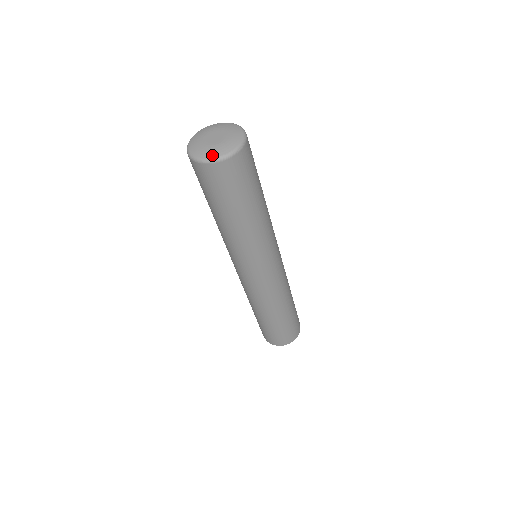
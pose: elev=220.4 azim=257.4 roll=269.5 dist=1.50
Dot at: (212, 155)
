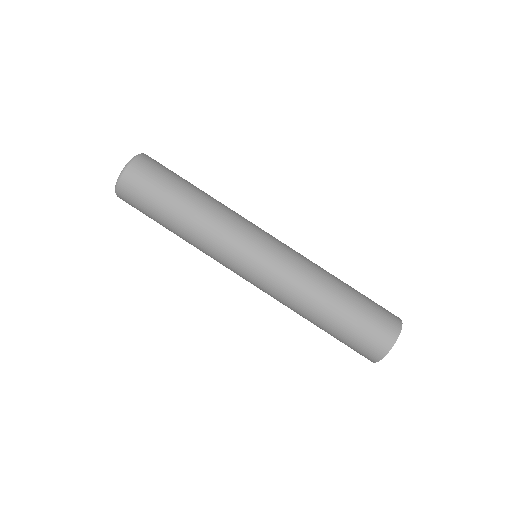
Dot at: (123, 168)
